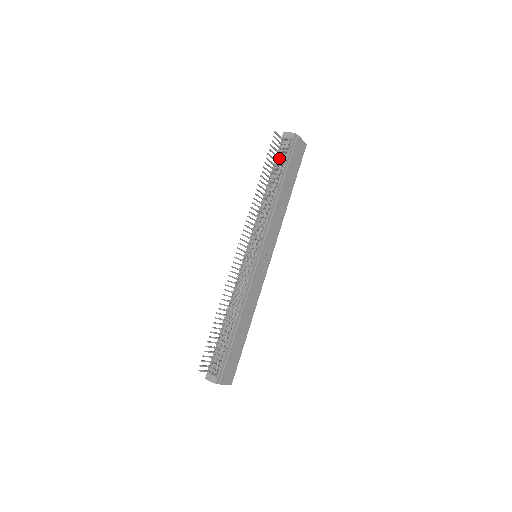
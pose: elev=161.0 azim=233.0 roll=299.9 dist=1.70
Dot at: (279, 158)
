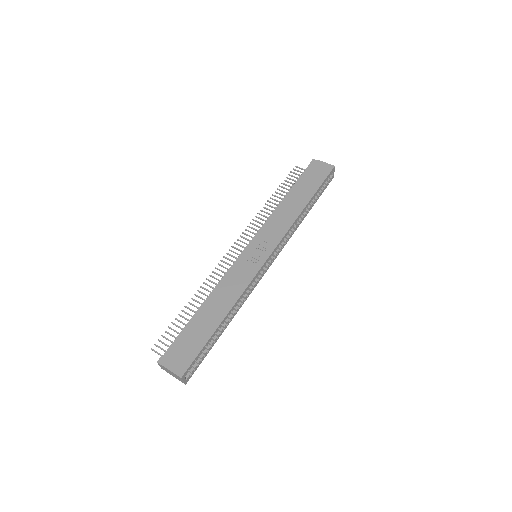
Dot at: occluded
